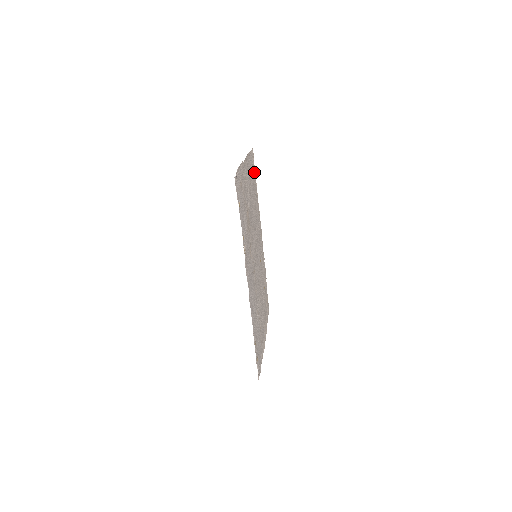
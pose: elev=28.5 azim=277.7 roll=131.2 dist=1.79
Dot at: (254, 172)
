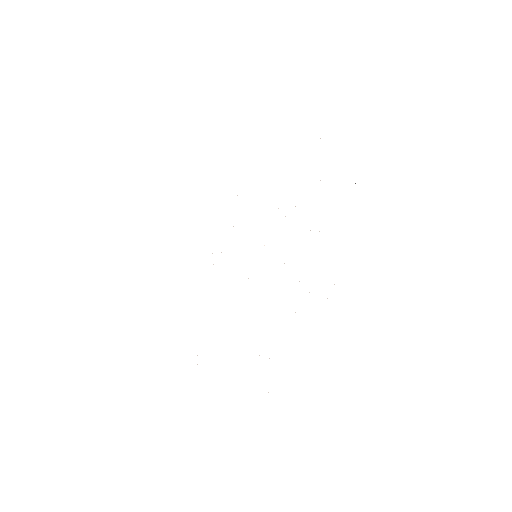
Dot at: occluded
